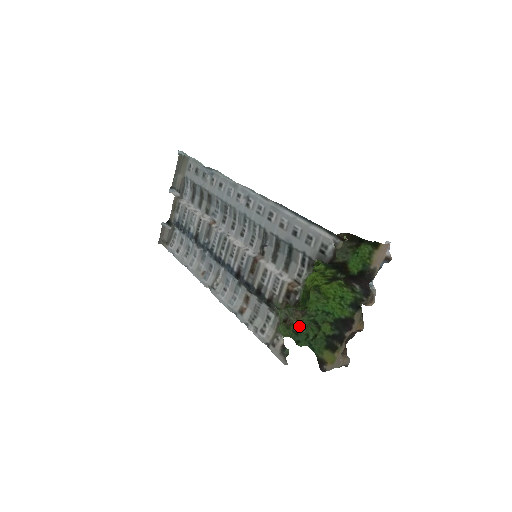
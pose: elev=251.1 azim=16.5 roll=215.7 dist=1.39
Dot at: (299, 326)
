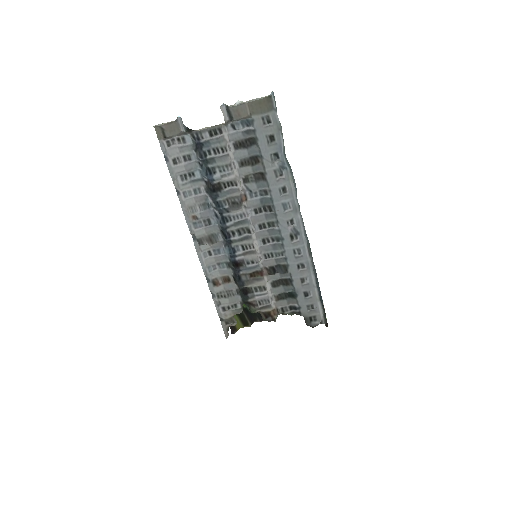
Dot at: occluded
